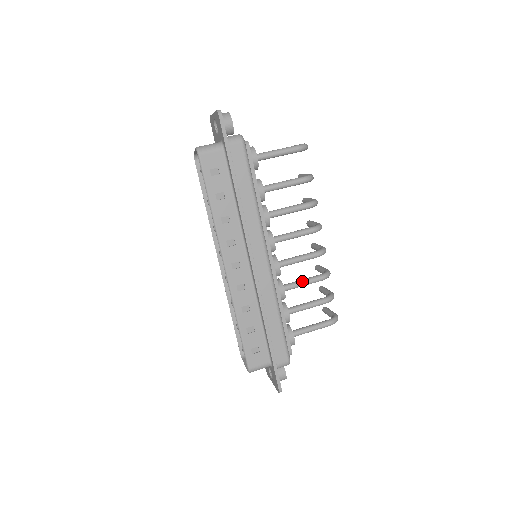
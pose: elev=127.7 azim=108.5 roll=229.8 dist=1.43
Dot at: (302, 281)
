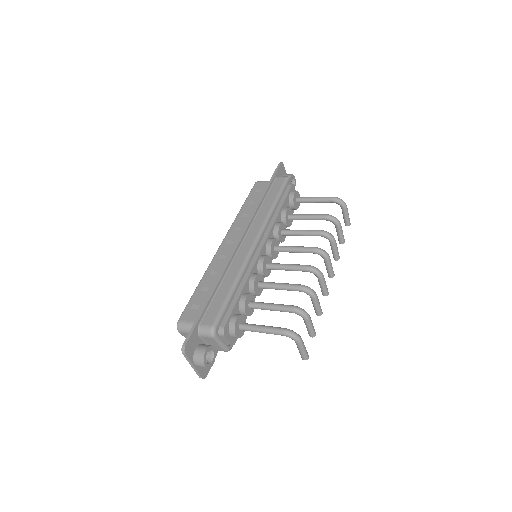
Dot at: (280, 283)
